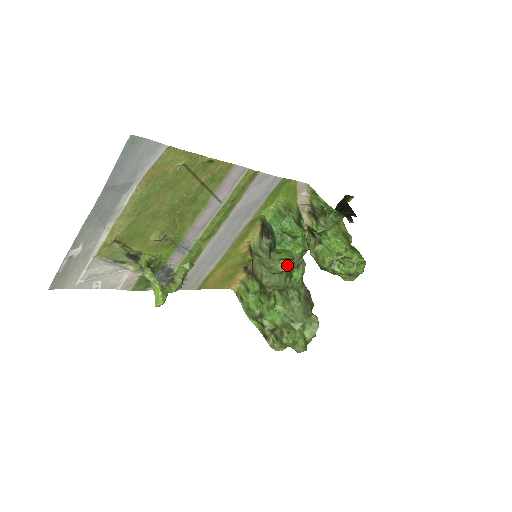
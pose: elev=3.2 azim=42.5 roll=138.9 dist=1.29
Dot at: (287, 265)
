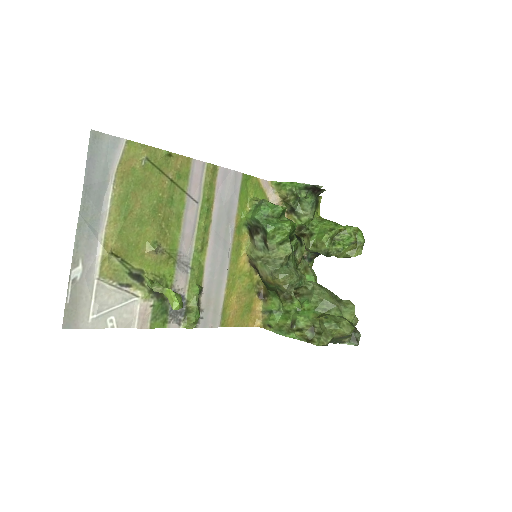
Dot at: (287, 248)
